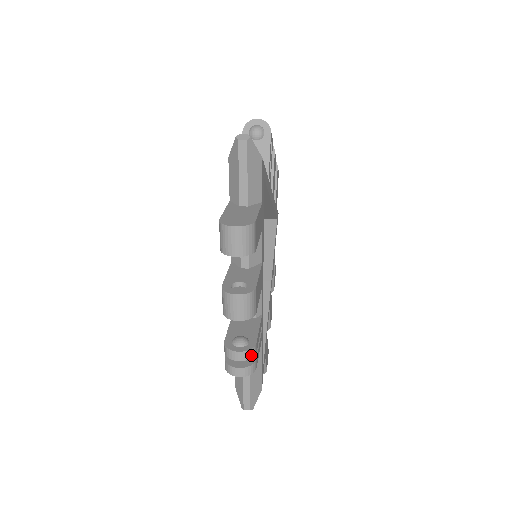
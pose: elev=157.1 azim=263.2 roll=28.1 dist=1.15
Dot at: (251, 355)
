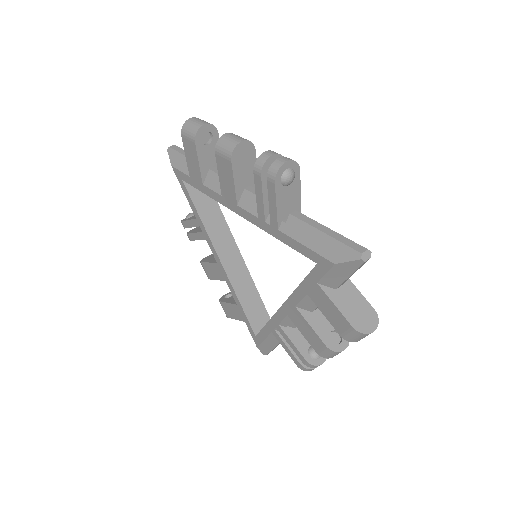
Dot at: occluded
